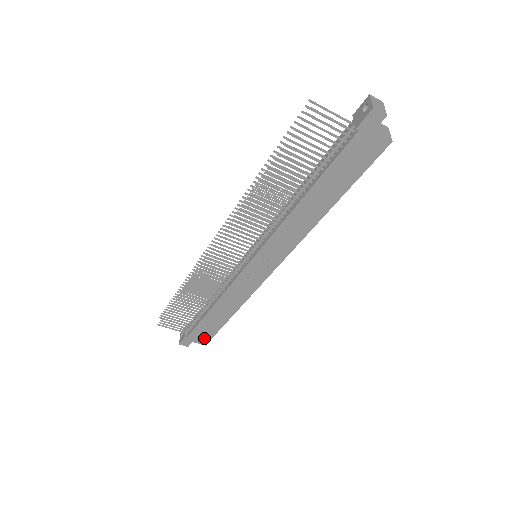
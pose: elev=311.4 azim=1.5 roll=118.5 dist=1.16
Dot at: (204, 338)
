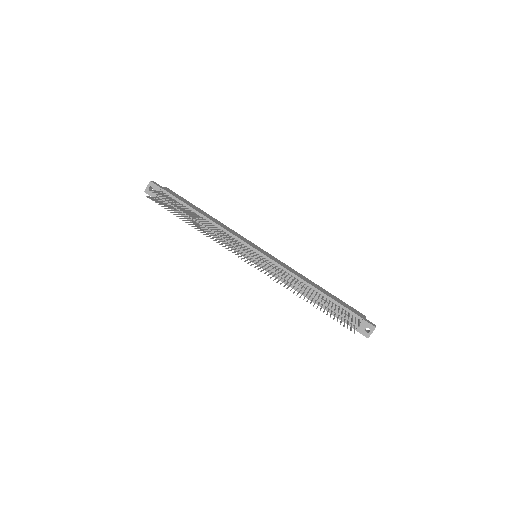
Dot at: occluded
